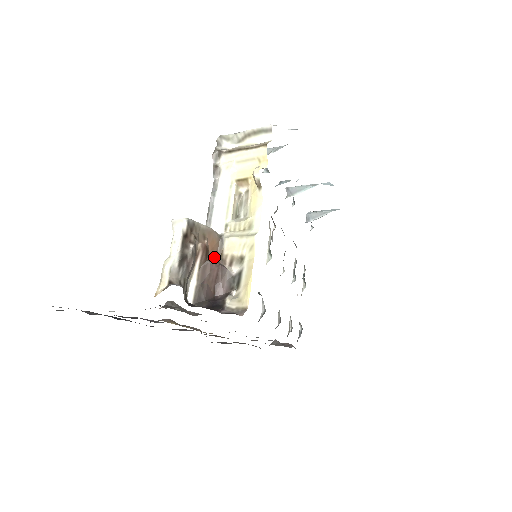
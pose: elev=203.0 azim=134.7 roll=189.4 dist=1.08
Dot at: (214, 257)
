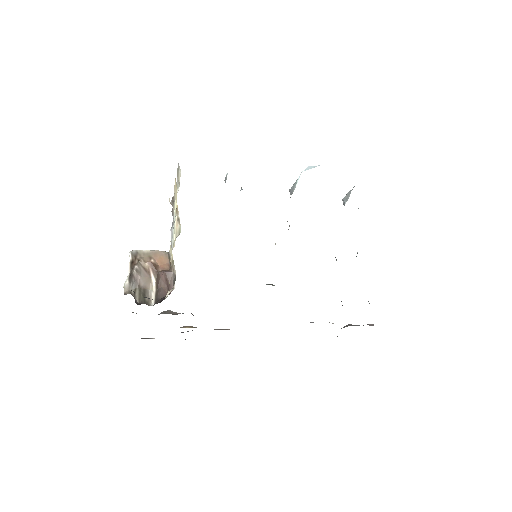
Dot at: (166, 268)
